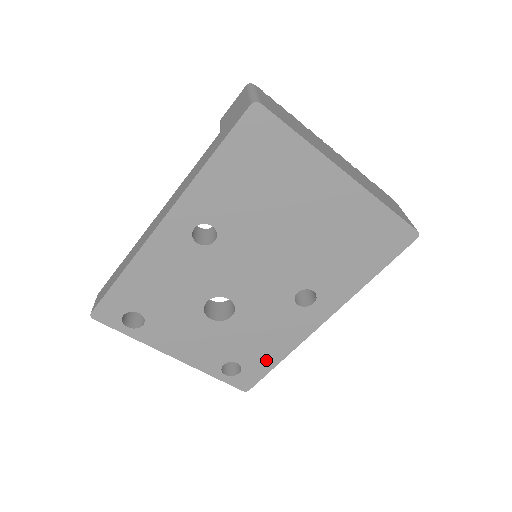
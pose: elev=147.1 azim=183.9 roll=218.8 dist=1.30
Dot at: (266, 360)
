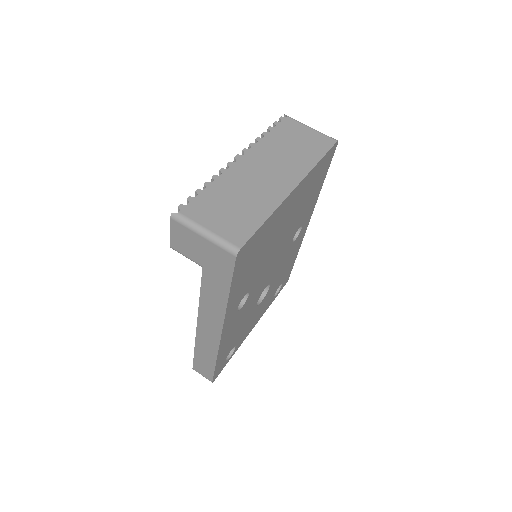
Dot at: (290, 266)
